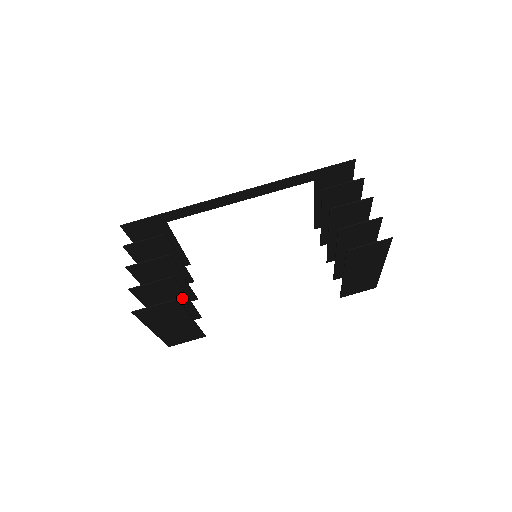
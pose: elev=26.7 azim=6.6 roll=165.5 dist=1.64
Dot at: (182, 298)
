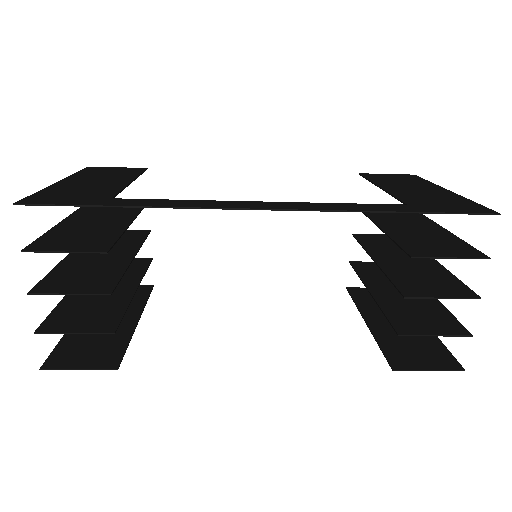
Dot at: (126, 294)
